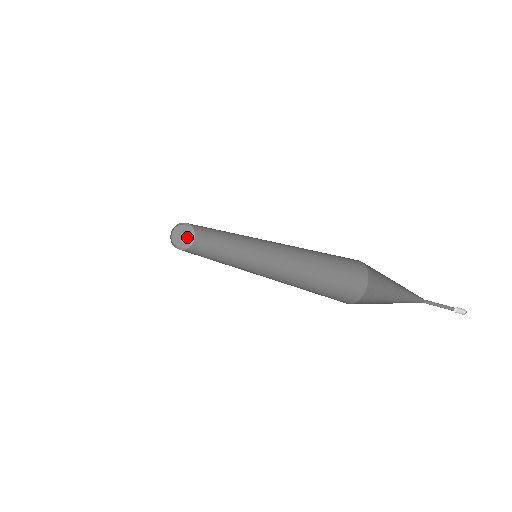
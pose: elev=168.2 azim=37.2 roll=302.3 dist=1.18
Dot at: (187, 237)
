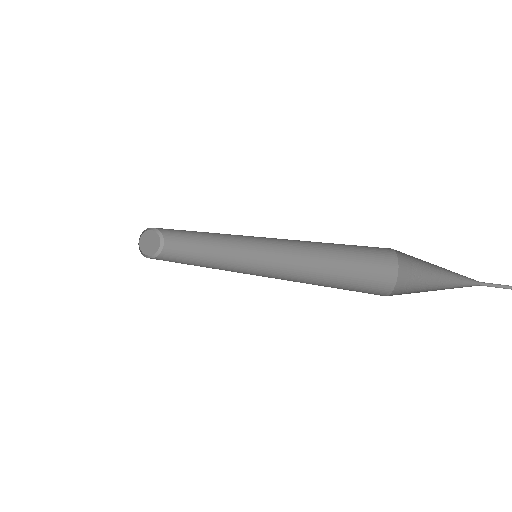
Dot at: (152, 249)
